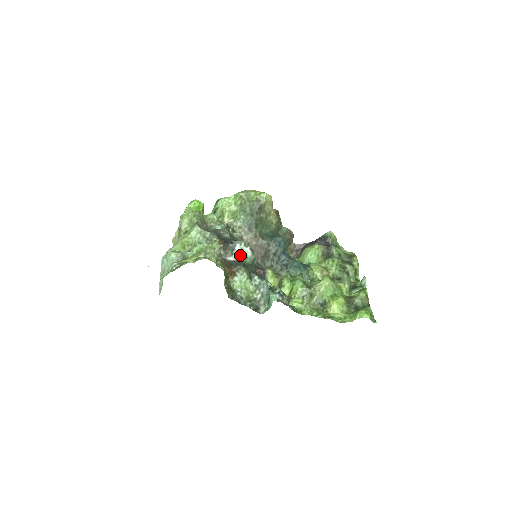
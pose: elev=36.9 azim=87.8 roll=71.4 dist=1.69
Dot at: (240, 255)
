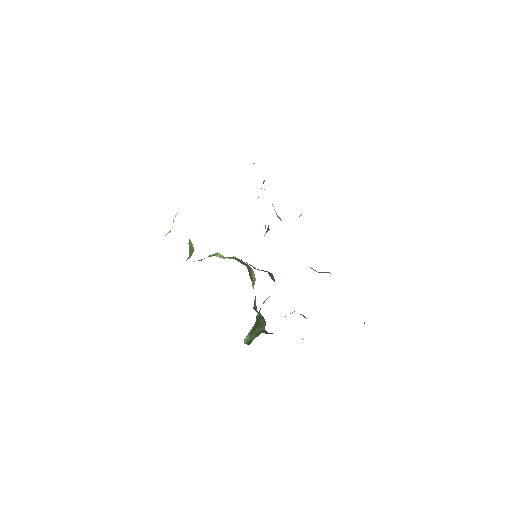
Dot at: occluded
